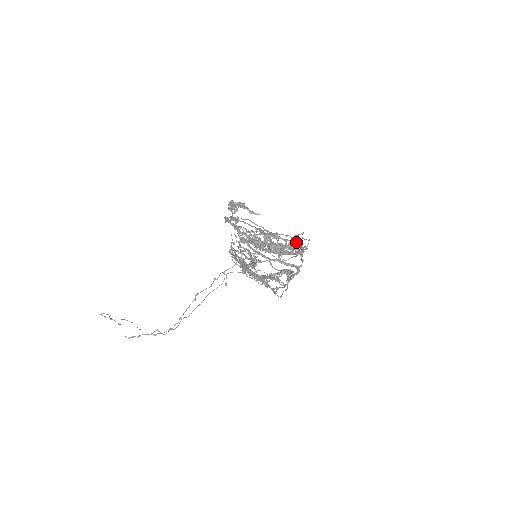
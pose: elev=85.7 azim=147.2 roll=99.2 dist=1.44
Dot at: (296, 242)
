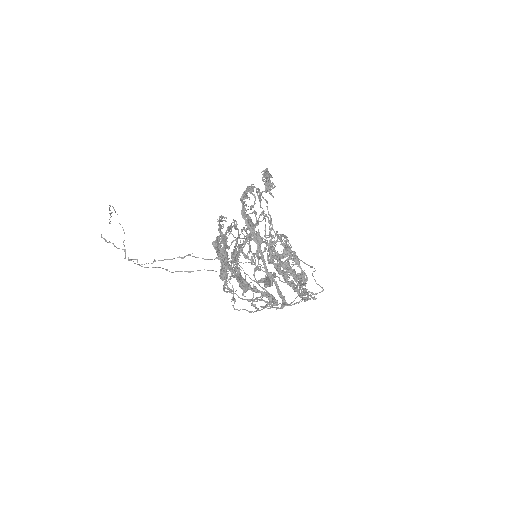
Dot at: occluded
